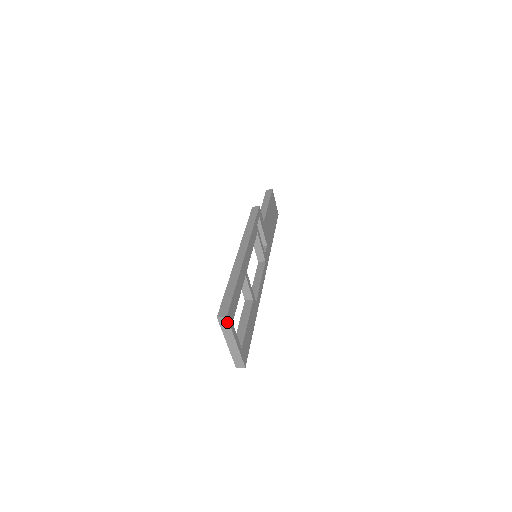
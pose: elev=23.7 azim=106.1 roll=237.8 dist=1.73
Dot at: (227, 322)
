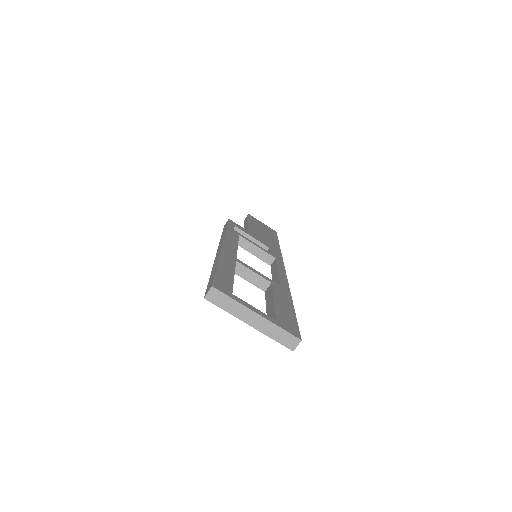
Dot at: (220, 294)
